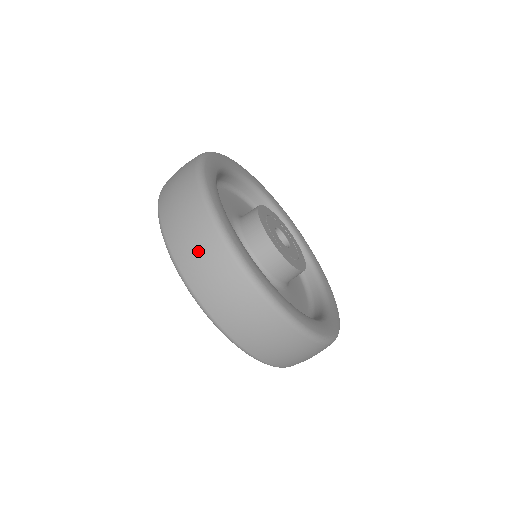
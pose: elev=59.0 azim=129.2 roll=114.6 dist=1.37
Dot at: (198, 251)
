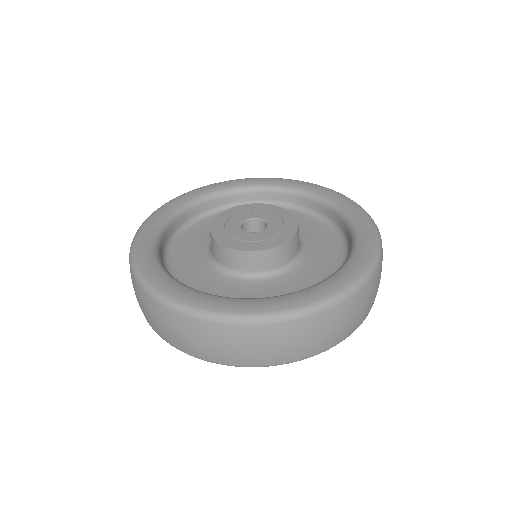
Dot at: (309, 339)
